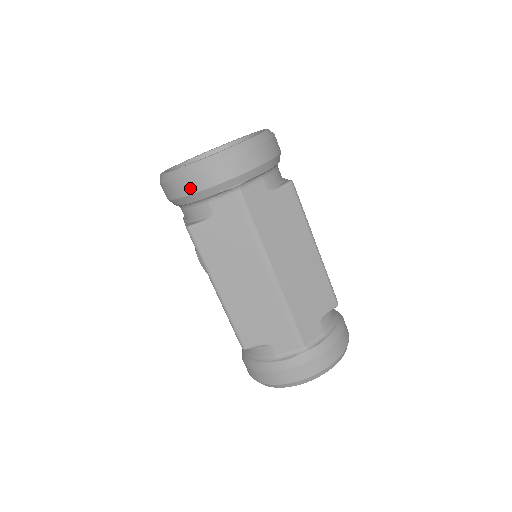
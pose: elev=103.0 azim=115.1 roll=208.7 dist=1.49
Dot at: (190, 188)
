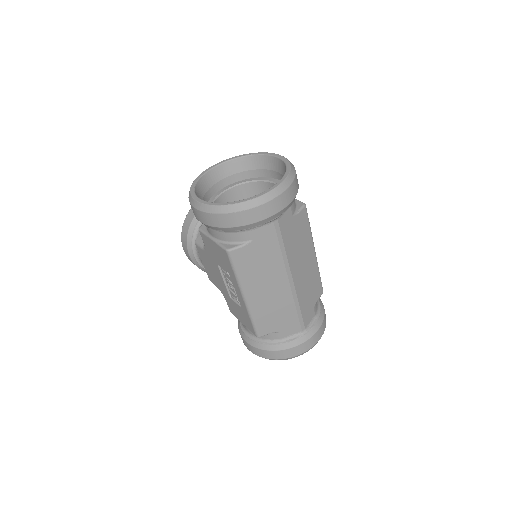
Dot at: (239, 222)
